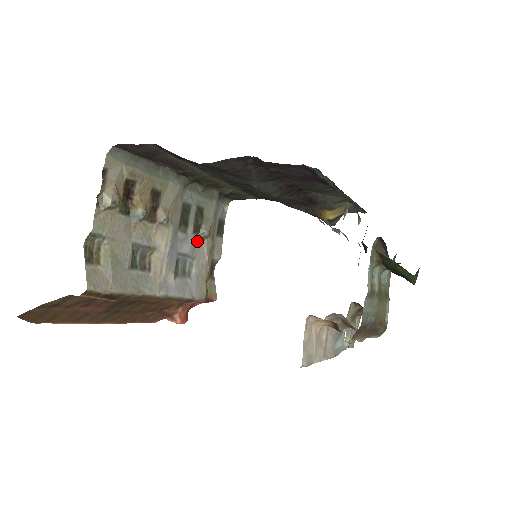
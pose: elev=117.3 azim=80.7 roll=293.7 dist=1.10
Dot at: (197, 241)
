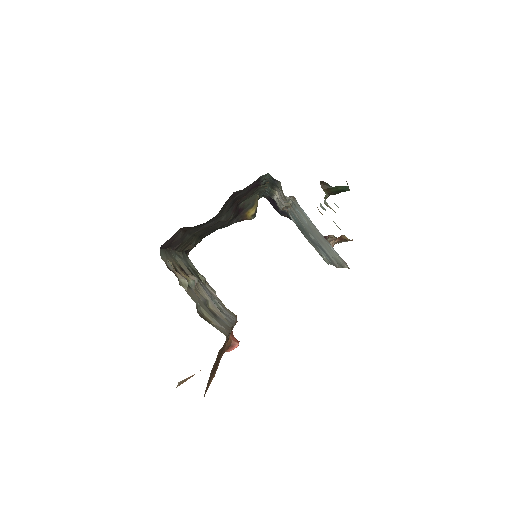
Dot at: (206, 287)
